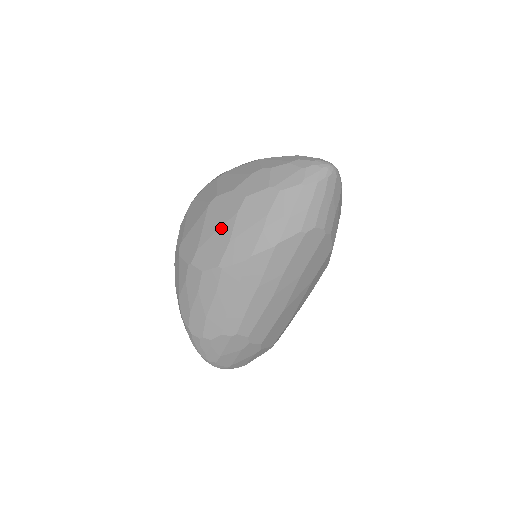
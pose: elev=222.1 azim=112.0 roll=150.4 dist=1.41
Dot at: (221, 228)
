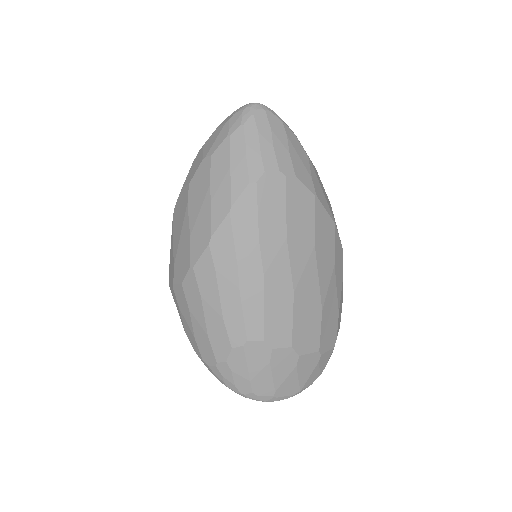
Dot at: (182, 229)
